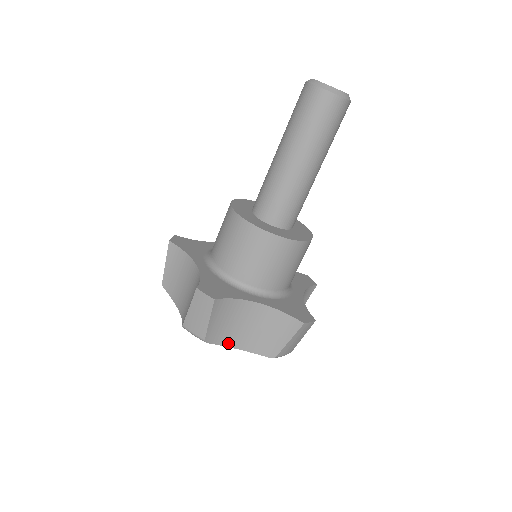
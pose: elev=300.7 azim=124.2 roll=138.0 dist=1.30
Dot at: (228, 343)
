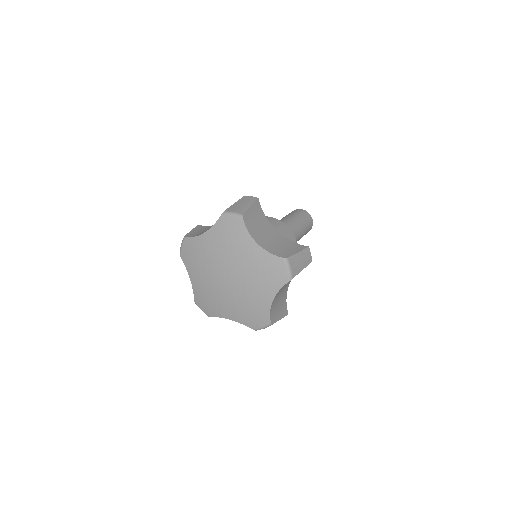
Dot at: (253, 236)
